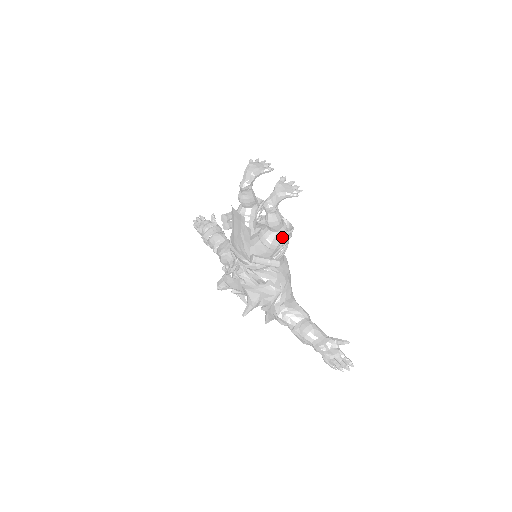
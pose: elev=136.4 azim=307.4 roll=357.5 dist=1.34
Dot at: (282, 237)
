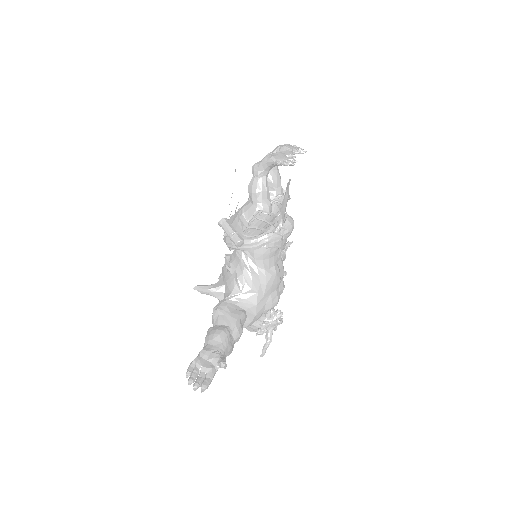
Dot at: (256, 214)
